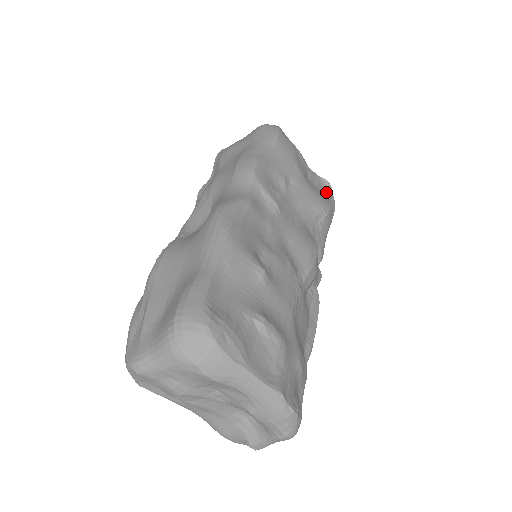
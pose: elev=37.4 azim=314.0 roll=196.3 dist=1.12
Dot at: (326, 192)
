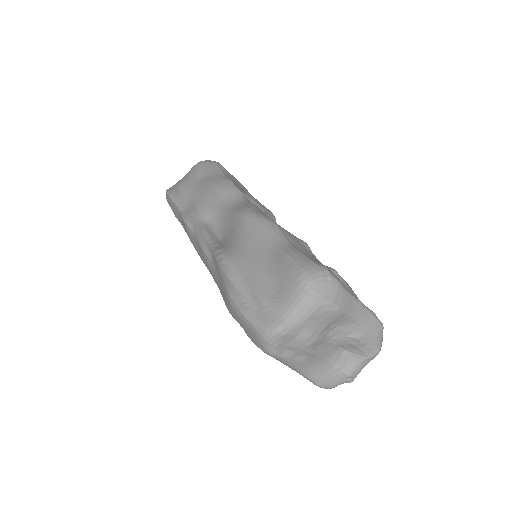
Dot at: occluded
